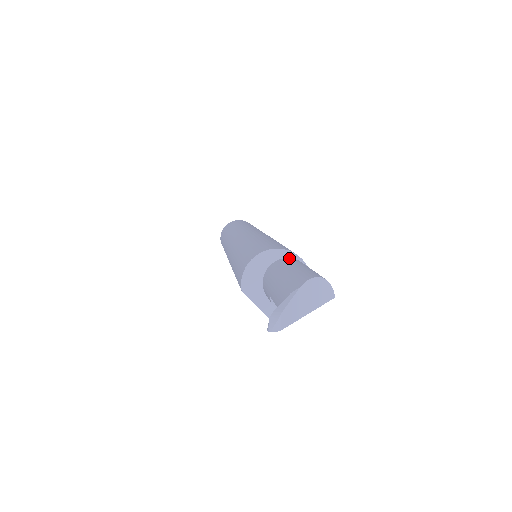
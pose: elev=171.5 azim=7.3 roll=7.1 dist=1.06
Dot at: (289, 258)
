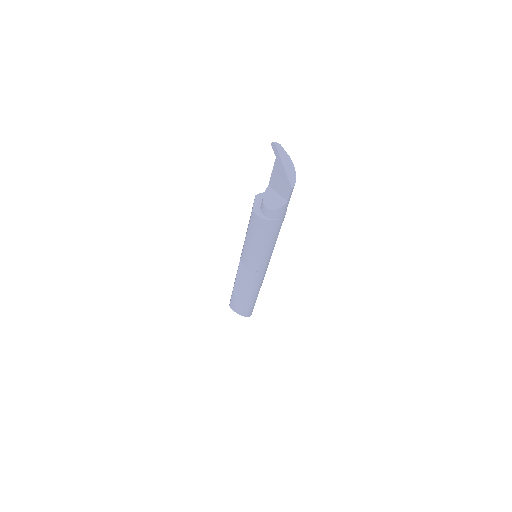
Dot at: occluded
